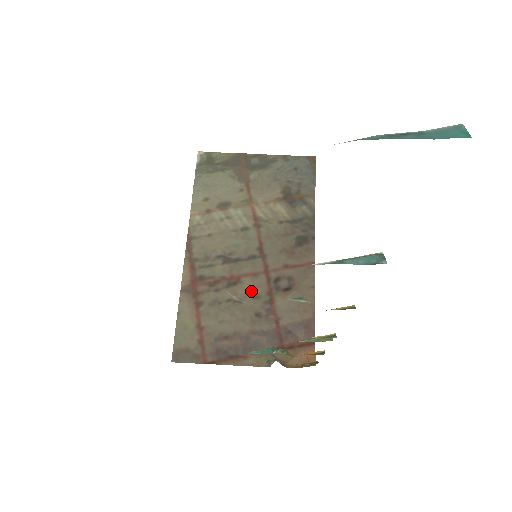
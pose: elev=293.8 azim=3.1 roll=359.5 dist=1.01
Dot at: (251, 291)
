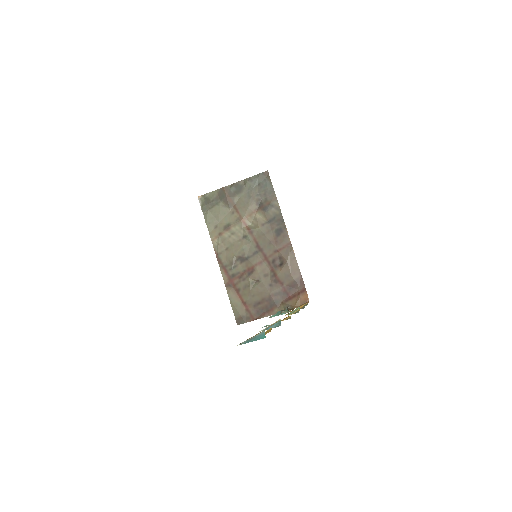
Dot at: (262, 273)
